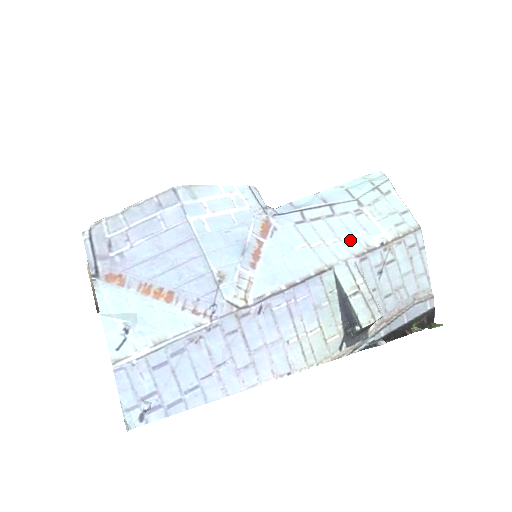
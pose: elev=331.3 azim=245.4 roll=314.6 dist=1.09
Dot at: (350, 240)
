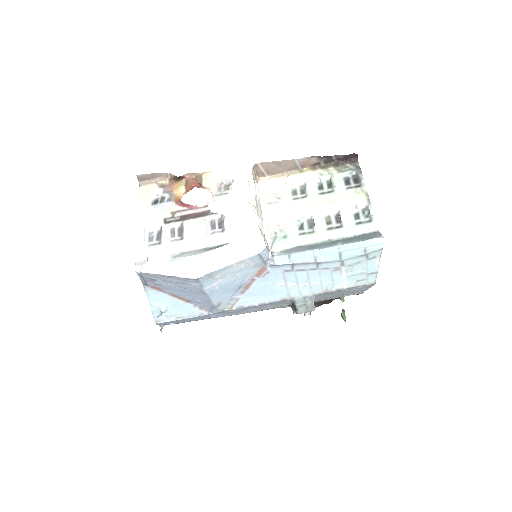
Dot at: (317, 286)
